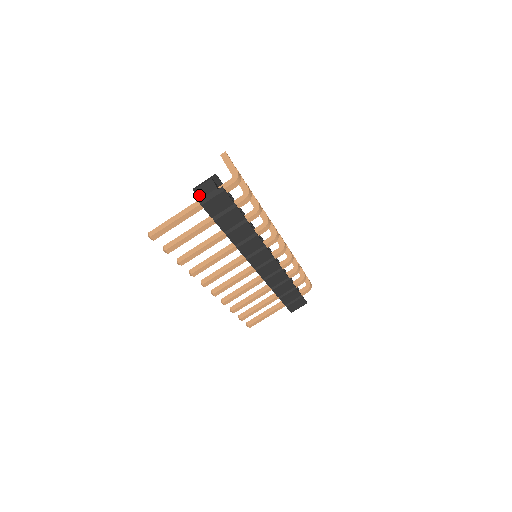
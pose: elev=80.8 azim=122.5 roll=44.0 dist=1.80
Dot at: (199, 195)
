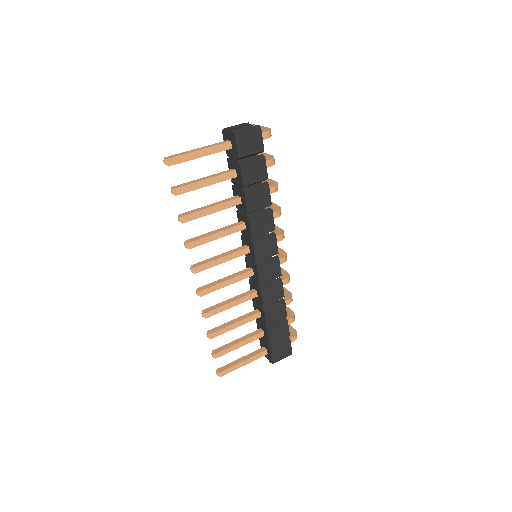
Dot at: (232, 129)
